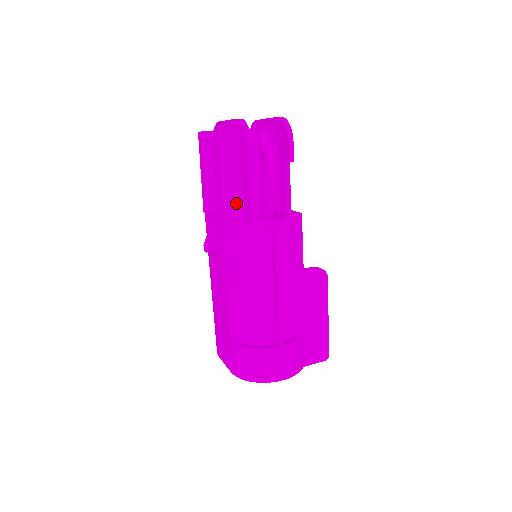
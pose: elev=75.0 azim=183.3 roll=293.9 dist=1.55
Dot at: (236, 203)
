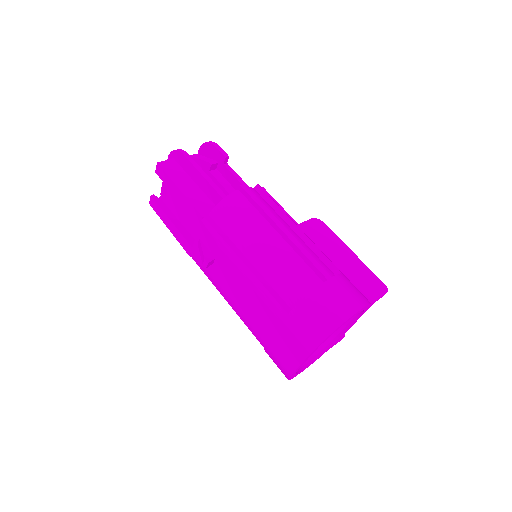
Dot at: (204, 203)
